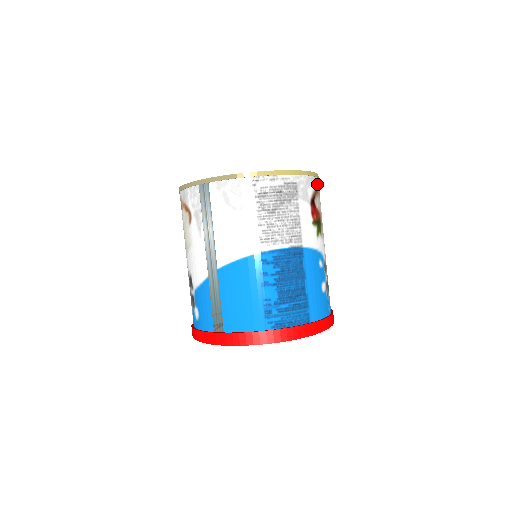
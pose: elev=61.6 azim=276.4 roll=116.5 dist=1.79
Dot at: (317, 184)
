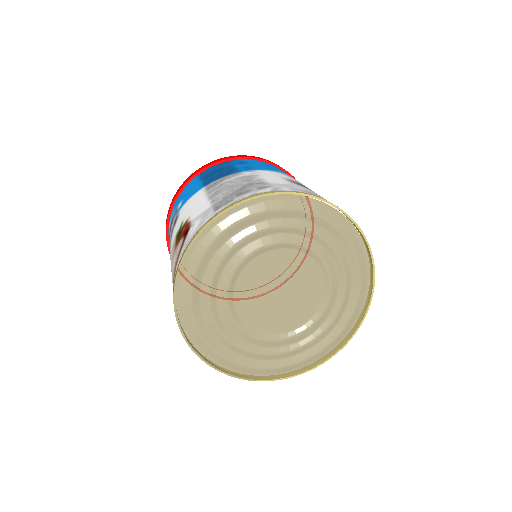
Dot at: occluded
